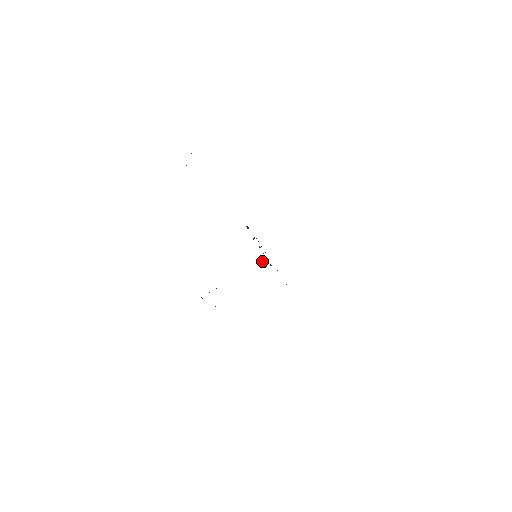
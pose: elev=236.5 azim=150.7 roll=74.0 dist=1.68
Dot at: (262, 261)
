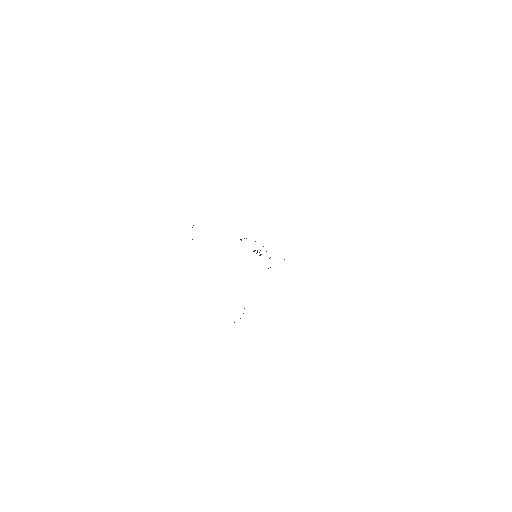
Dot at: (254, 251)
